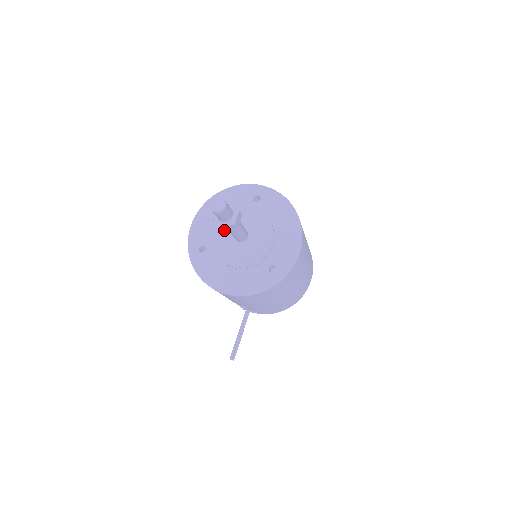
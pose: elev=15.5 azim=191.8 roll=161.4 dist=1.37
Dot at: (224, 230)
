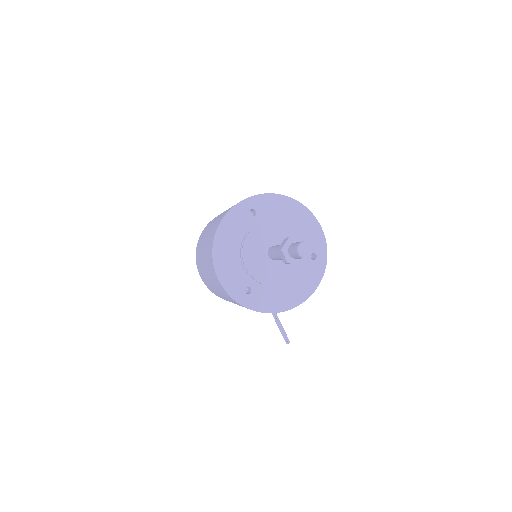
Dot at: occluded
